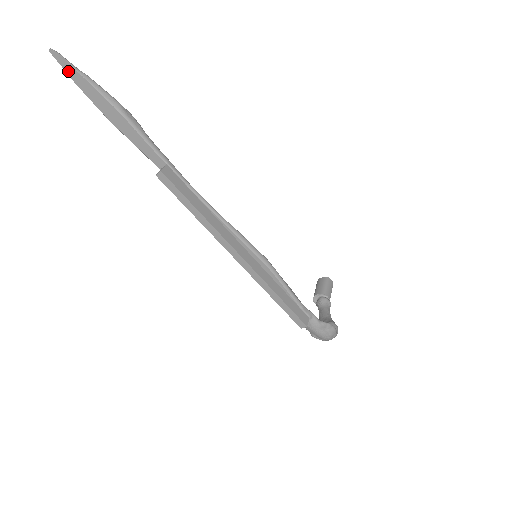
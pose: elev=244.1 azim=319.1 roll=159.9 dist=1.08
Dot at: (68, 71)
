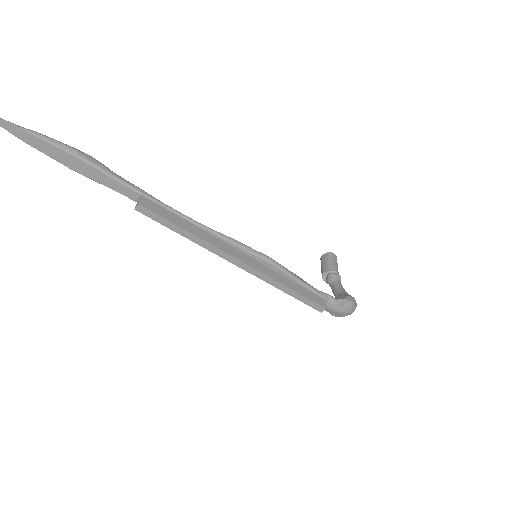
Dot at: (14, 133)
